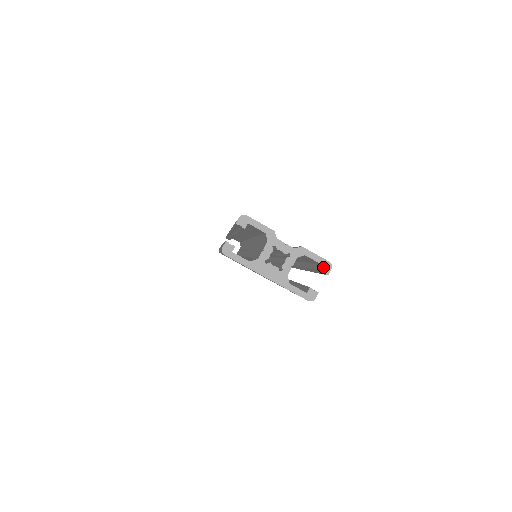
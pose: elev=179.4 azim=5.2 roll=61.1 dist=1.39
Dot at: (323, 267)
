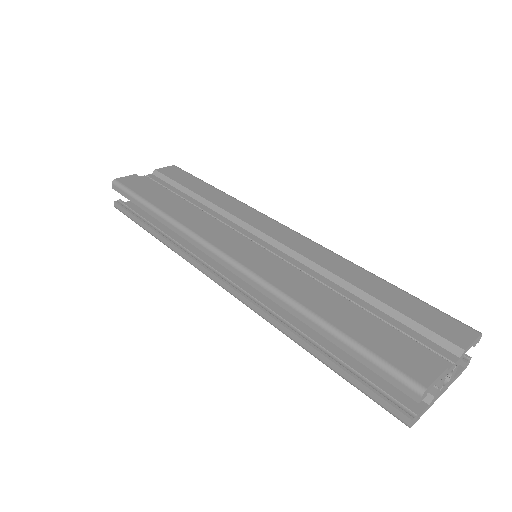
Dot at: (477, 342)
